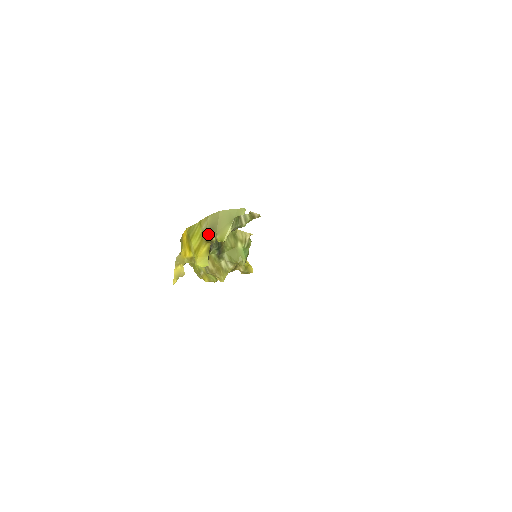
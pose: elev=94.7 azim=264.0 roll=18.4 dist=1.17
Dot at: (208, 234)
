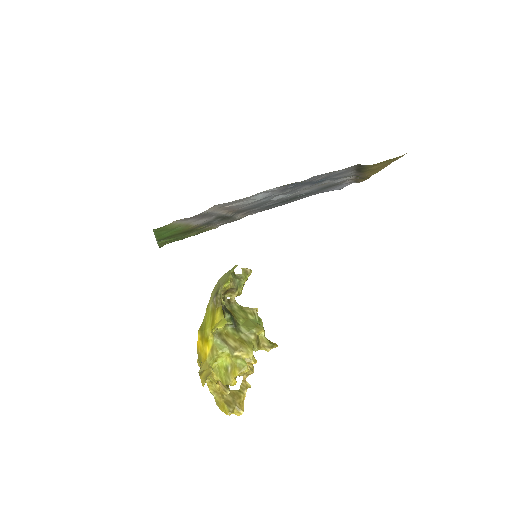
Dot at: (215, 297)
